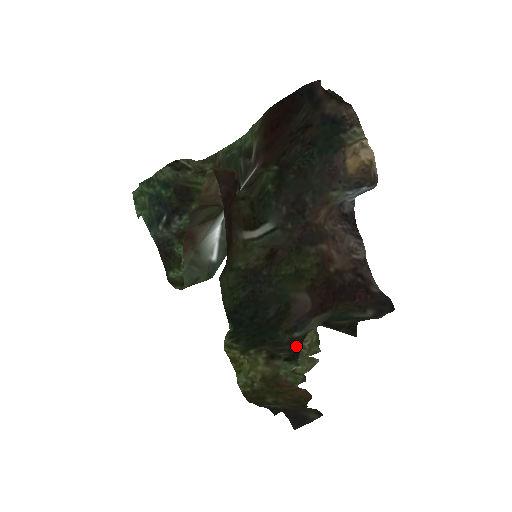
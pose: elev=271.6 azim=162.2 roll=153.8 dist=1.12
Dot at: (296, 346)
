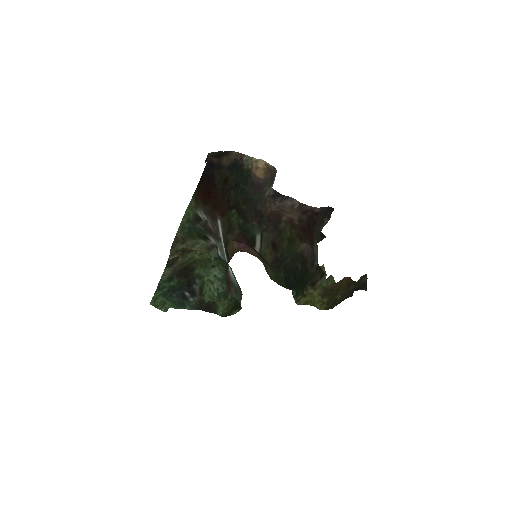
Dot at: (319, 268)
